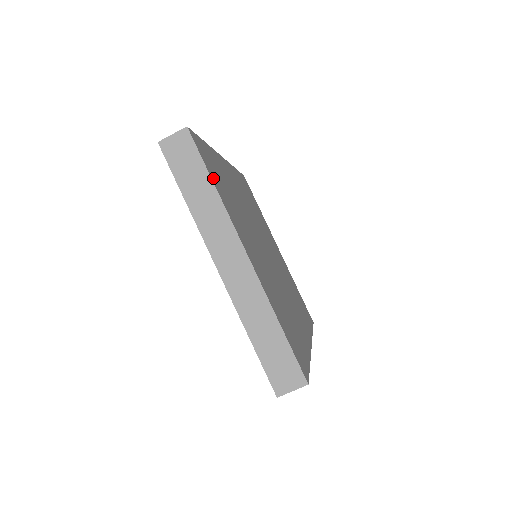
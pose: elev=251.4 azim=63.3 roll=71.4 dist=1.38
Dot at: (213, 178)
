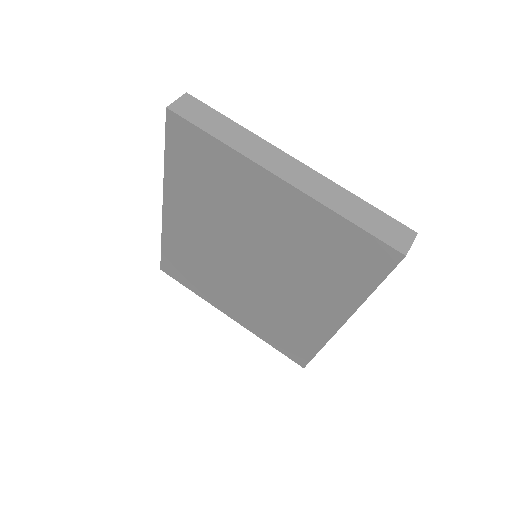
Dot at: occluded
